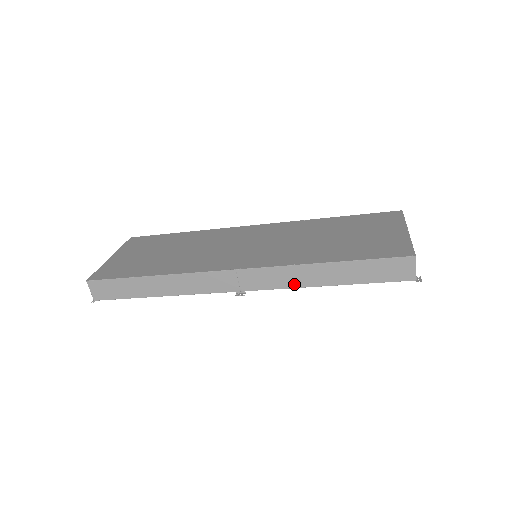
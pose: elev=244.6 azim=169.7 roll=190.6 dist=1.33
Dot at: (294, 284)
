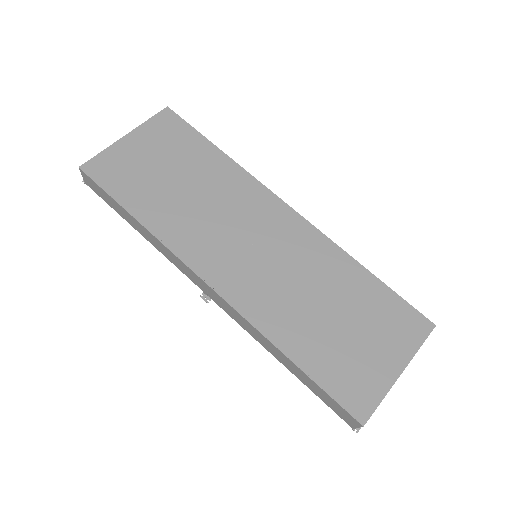
Dot at: (253, 335)
